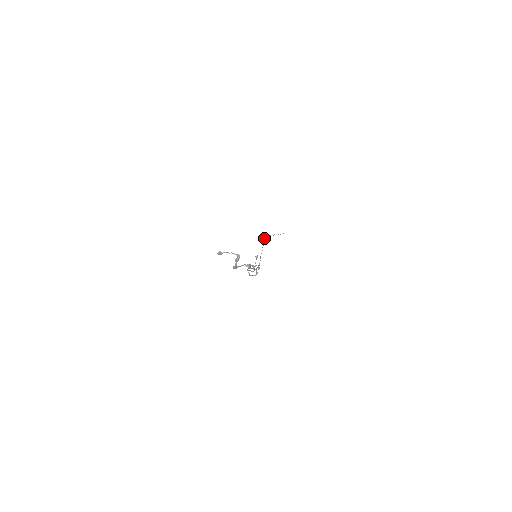
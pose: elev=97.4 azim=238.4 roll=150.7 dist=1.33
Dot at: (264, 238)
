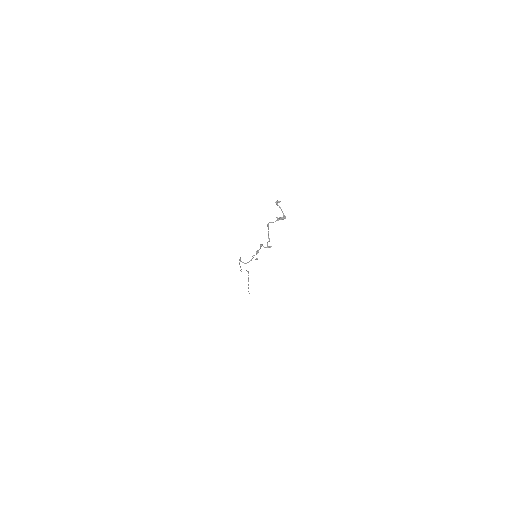
Dot at: (248, 271)
